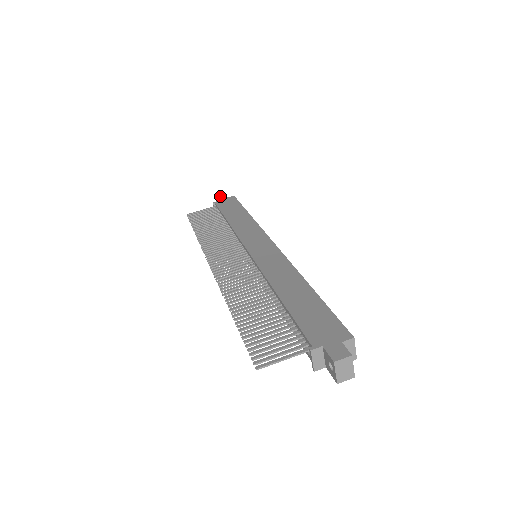
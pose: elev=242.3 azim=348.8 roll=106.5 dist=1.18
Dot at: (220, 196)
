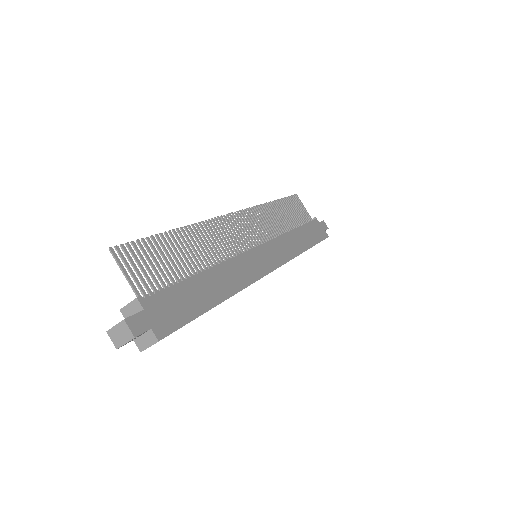
Dot at: occluded
